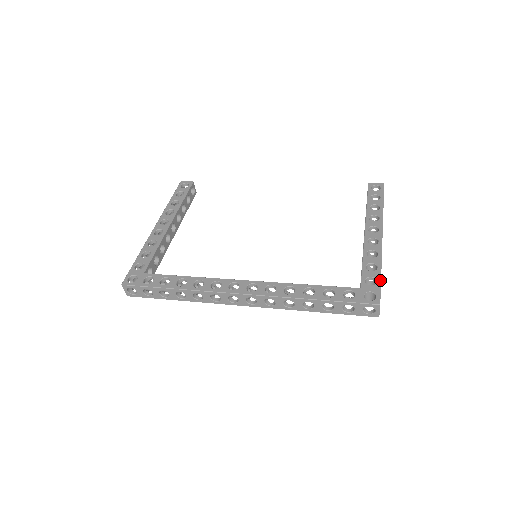
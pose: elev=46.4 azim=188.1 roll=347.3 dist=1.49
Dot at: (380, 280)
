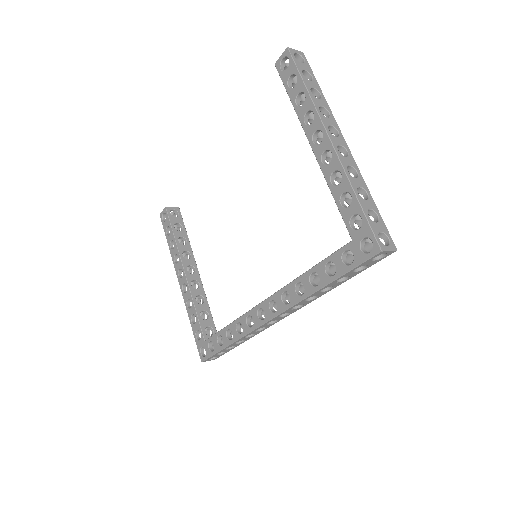
Dot at: (363, 214)
